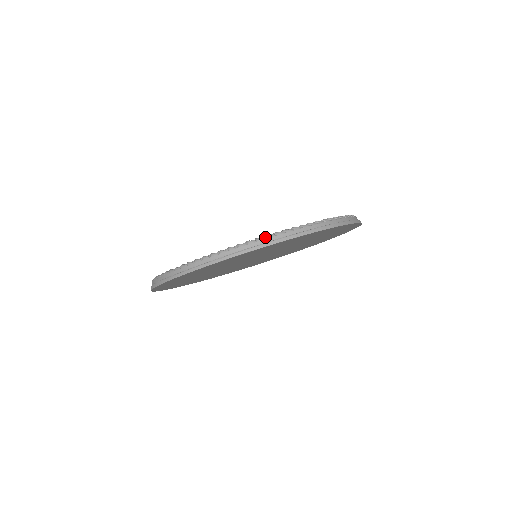
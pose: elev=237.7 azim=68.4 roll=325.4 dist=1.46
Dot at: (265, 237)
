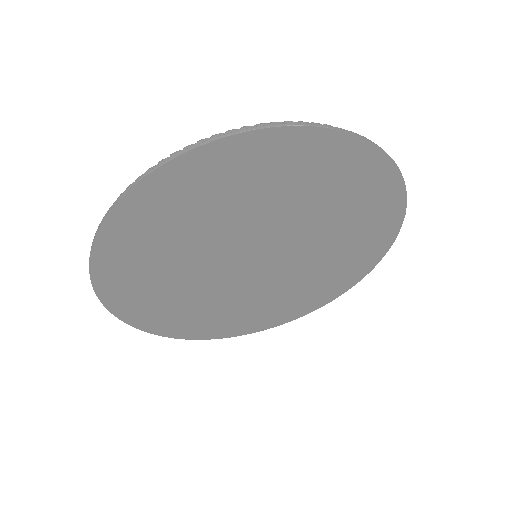
Dot at: (296, 122)
